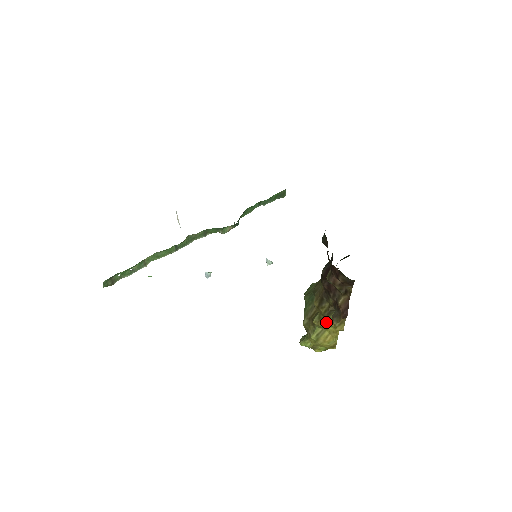
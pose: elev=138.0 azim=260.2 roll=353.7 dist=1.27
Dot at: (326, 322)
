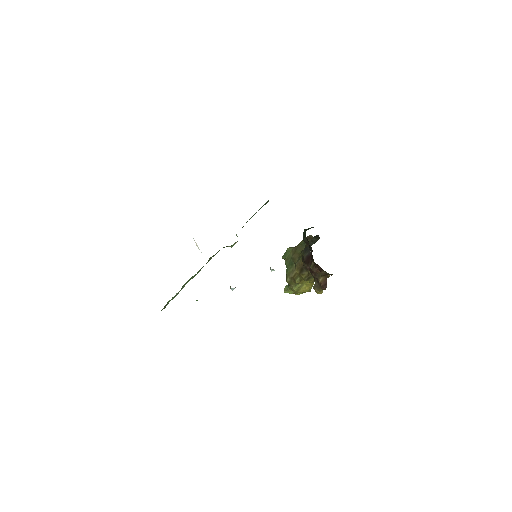
Dot at: (305, 281)
